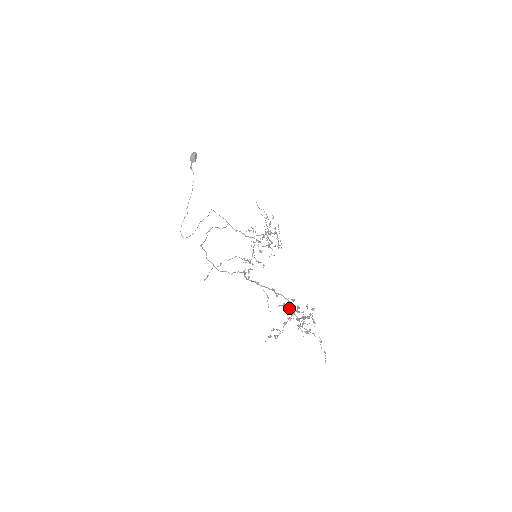
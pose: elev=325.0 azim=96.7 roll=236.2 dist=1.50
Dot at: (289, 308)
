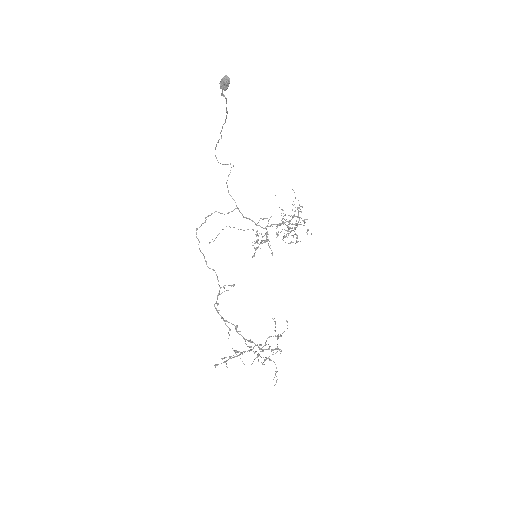
Dot at: occluded
